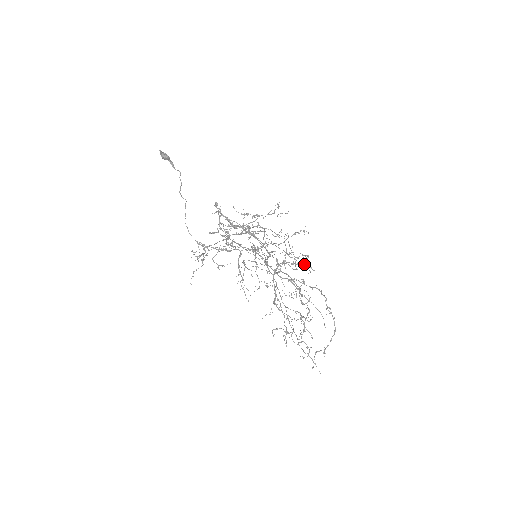
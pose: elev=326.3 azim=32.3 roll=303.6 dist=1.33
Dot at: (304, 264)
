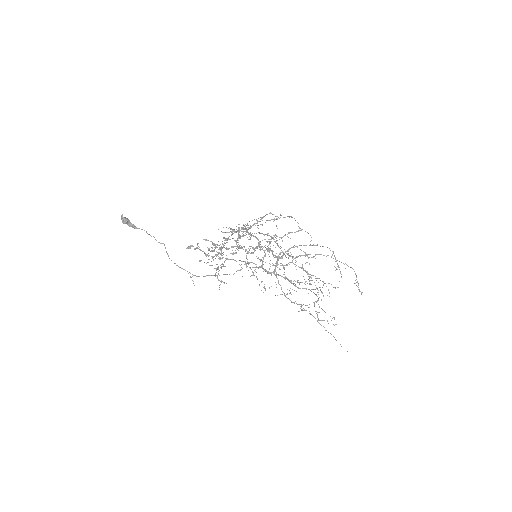
Dot at: (292, 256)
